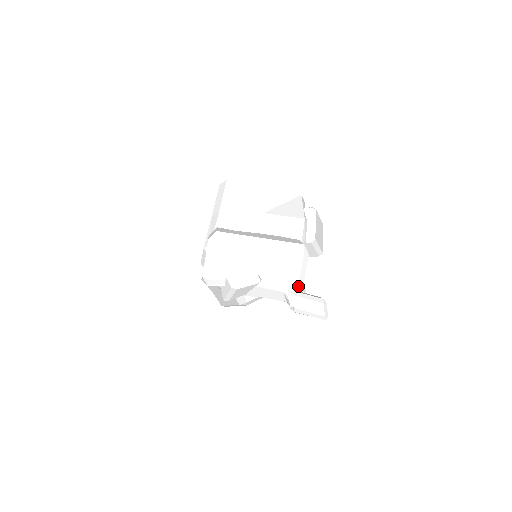
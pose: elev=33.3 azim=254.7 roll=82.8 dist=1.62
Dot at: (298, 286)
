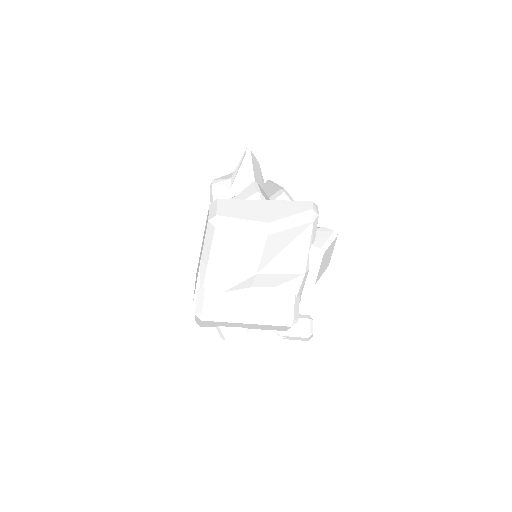
Dot at: occluded
